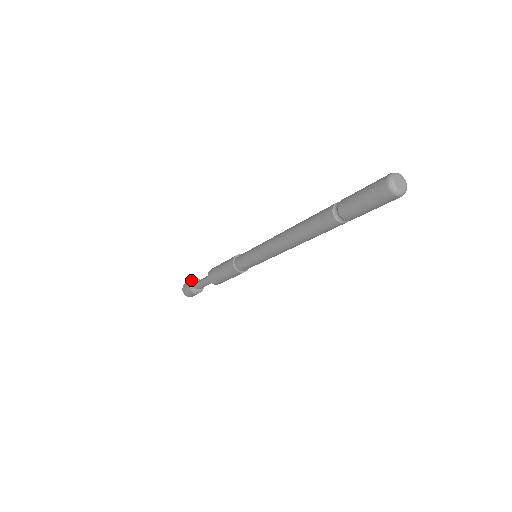
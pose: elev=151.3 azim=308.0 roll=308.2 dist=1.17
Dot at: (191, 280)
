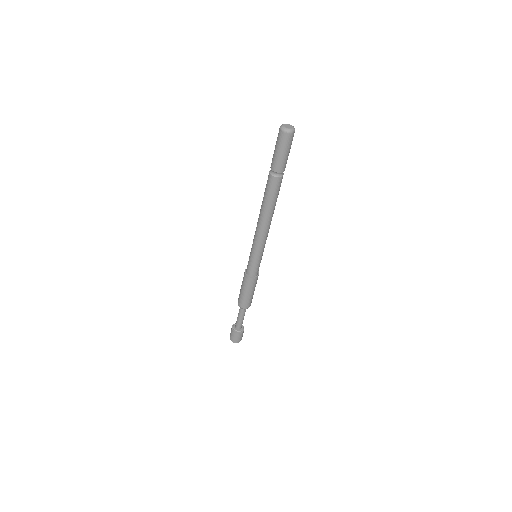
Dot at: occluded
